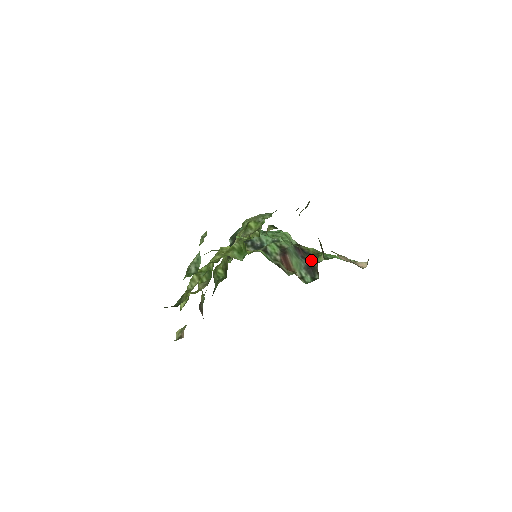
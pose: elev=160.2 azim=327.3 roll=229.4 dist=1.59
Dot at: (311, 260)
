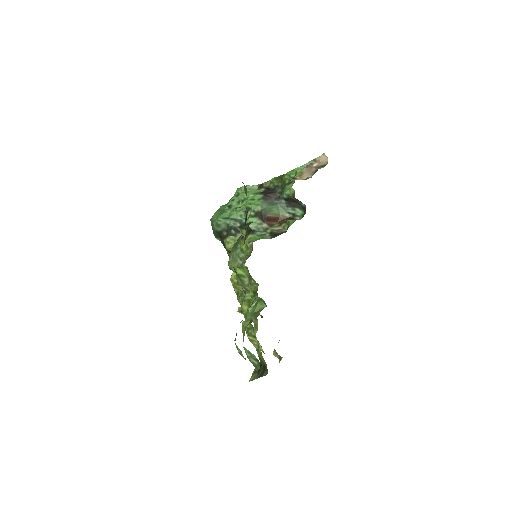
Dot at: (285, 197)
